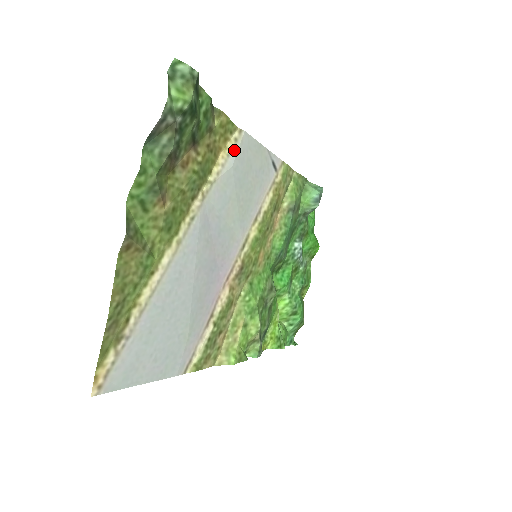
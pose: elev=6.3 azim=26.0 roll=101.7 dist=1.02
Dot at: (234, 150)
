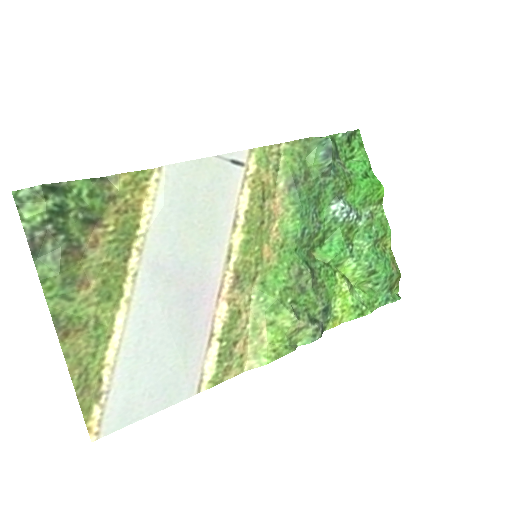
Dot at: (159, 190)
